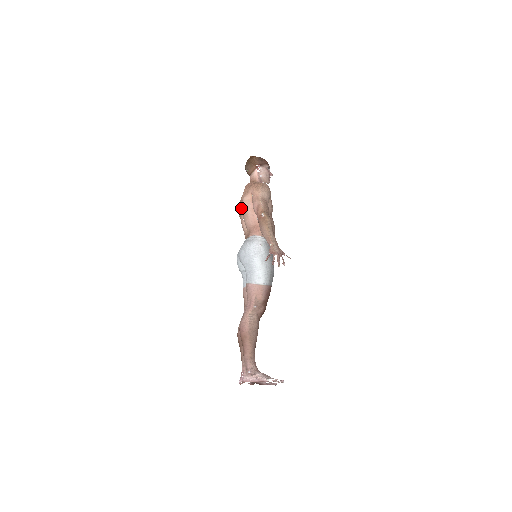
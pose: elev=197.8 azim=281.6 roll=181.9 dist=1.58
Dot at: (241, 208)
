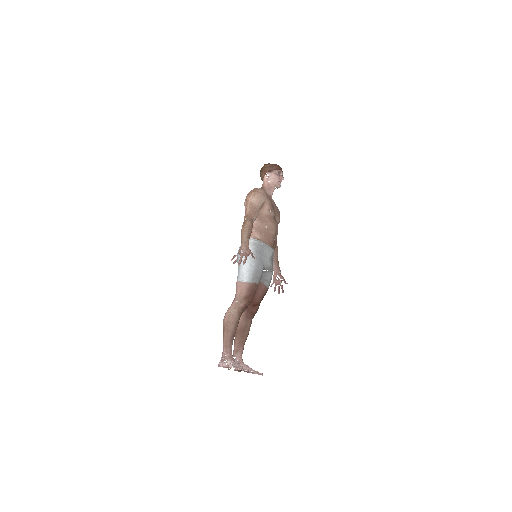
Dot at: occluded
